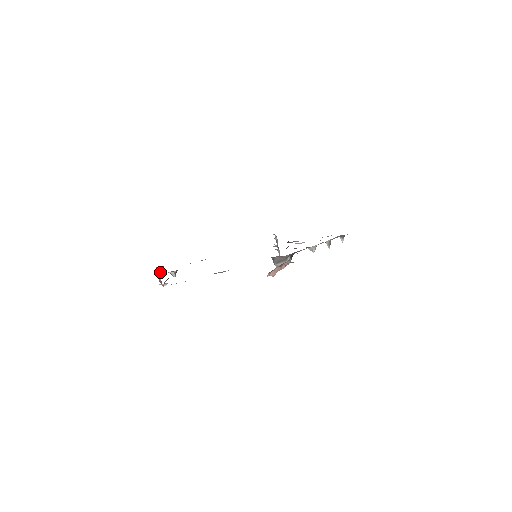
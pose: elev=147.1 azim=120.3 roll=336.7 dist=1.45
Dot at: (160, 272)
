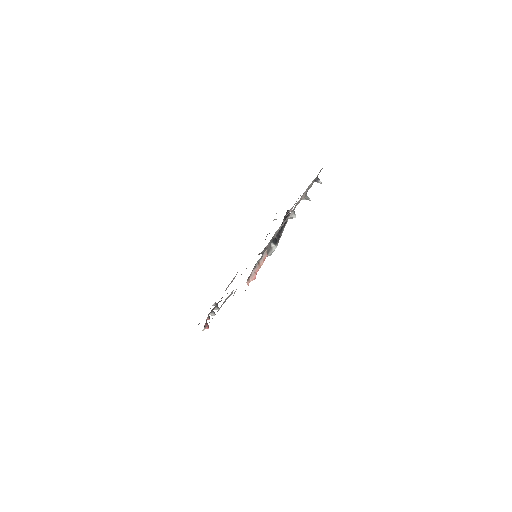
Dot at: occluded
